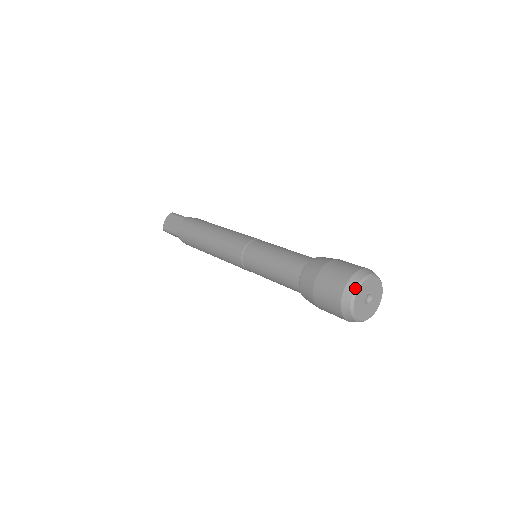
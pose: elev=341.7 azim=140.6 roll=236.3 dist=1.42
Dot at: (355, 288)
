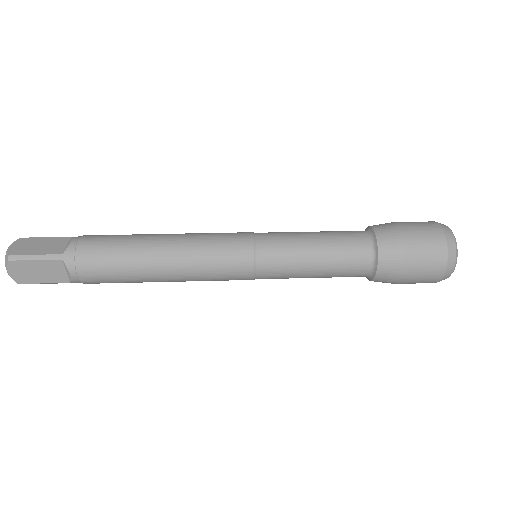
Dot at: (454, 267)
